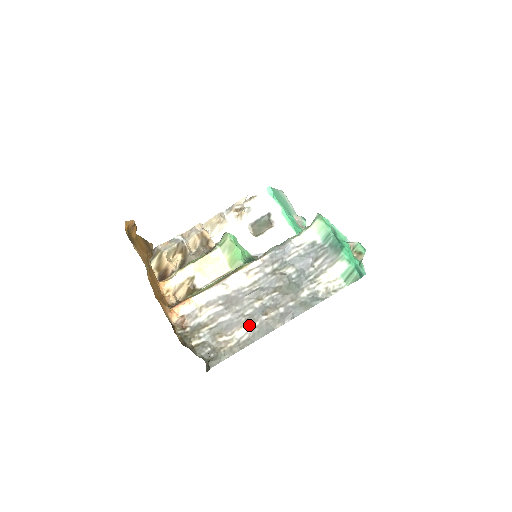
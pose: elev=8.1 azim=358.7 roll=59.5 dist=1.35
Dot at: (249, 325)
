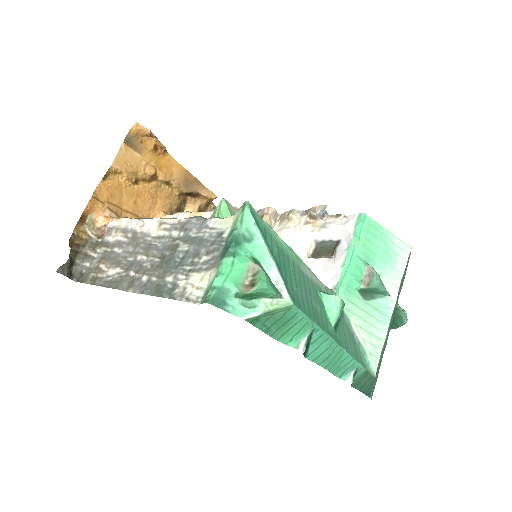
Dot at: (120, 270)
